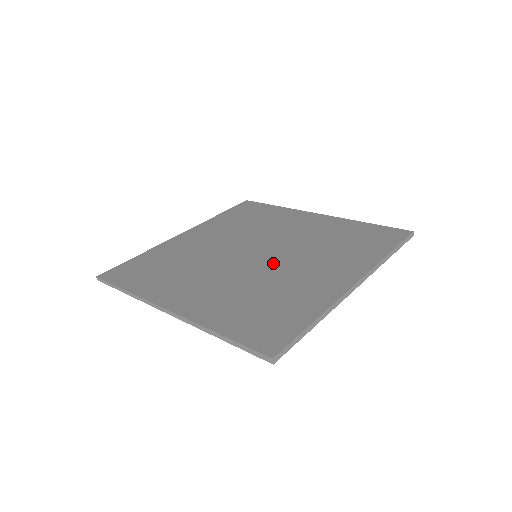
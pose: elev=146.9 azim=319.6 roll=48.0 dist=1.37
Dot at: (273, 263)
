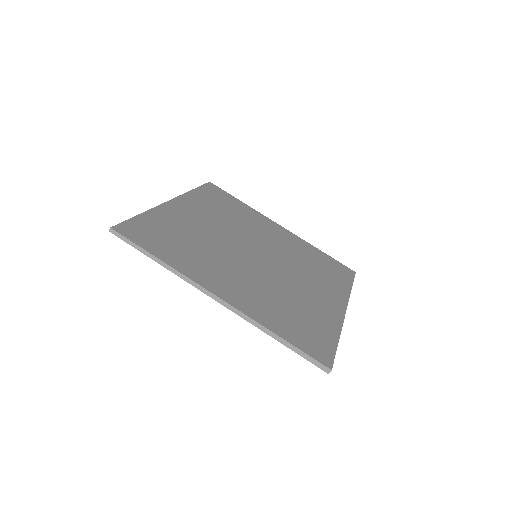
Dot at: (277, 270)
